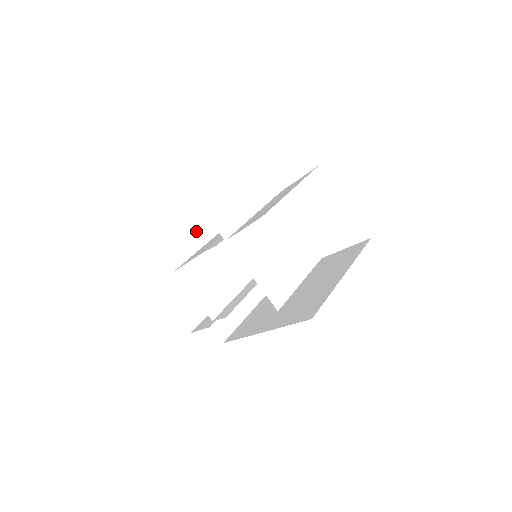
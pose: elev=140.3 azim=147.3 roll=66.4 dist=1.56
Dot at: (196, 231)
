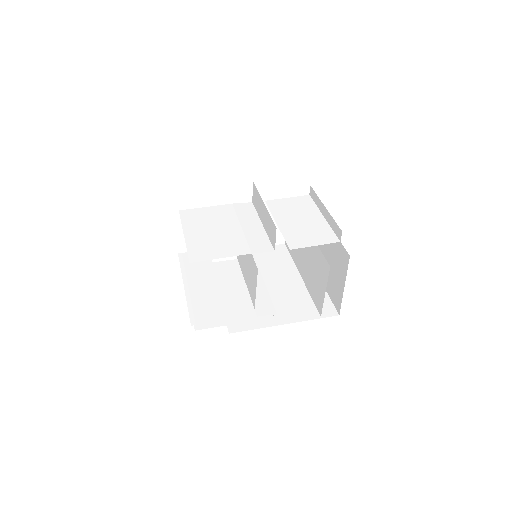
Dot at: occluded
